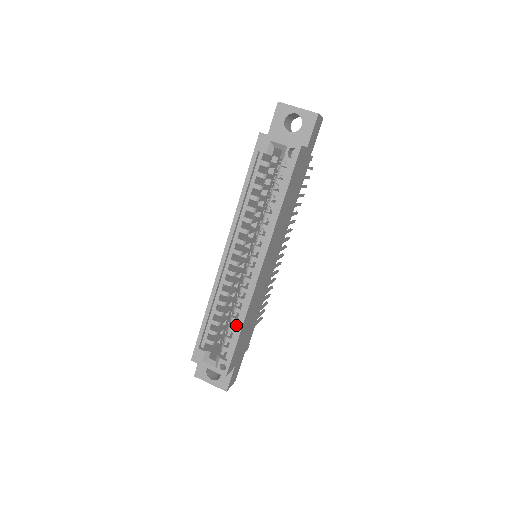
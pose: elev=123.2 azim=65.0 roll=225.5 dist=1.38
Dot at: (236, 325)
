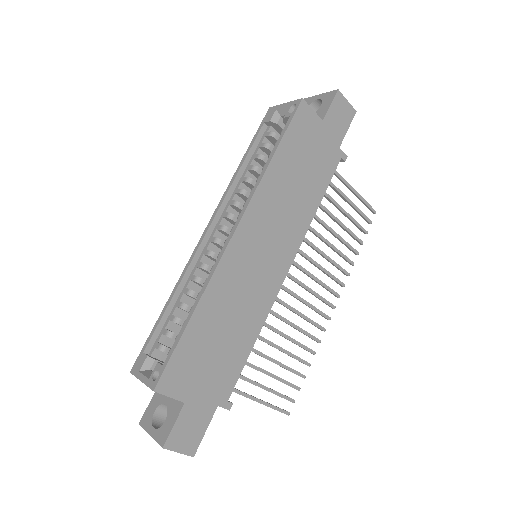
Dot at: occluded
